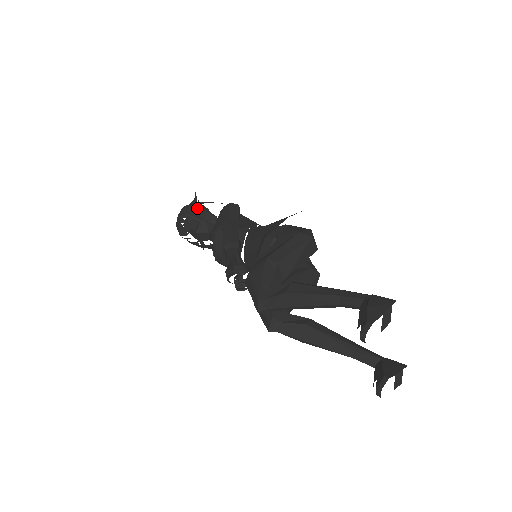
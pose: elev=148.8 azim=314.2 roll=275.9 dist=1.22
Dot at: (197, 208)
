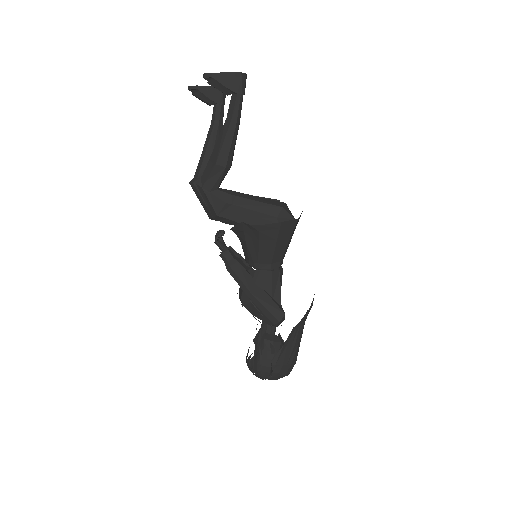
Dot at: occluded
